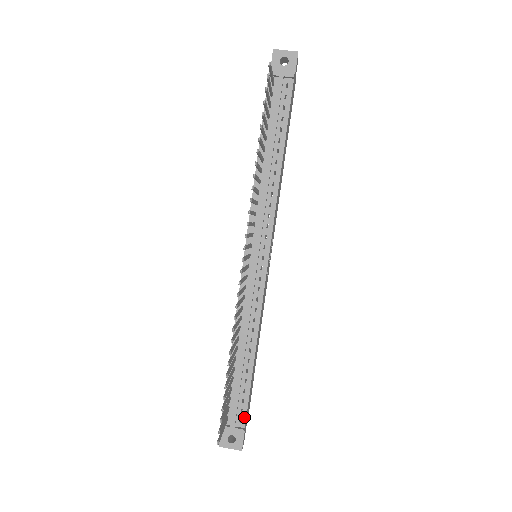
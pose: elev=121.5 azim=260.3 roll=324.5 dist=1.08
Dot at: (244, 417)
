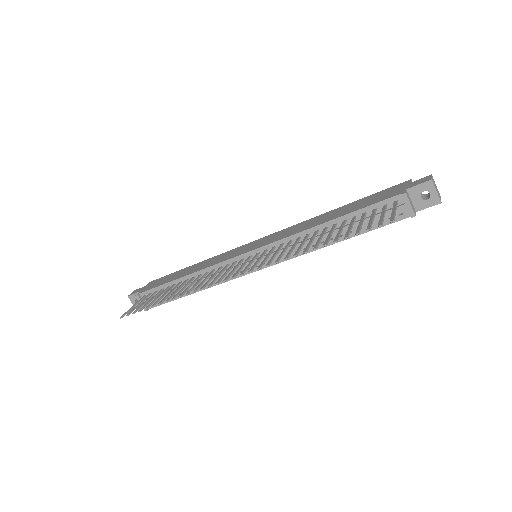
Dot at: (154, 306)
